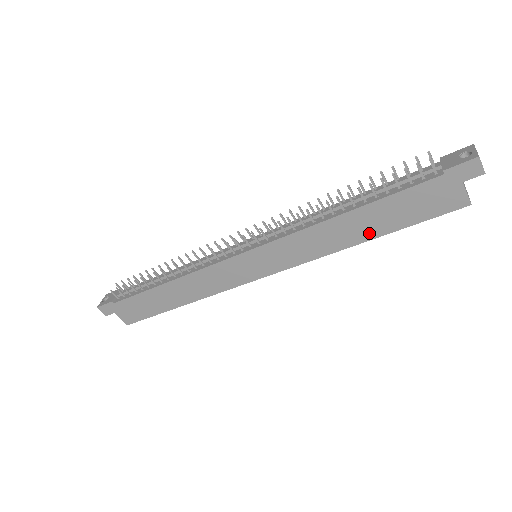
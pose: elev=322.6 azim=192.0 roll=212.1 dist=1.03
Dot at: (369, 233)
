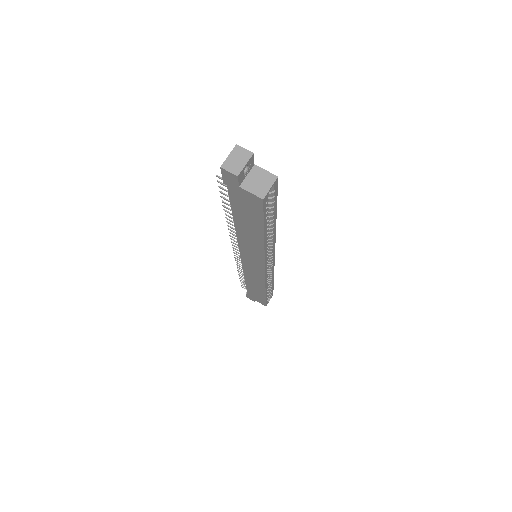
Dot at: (258, 234)
